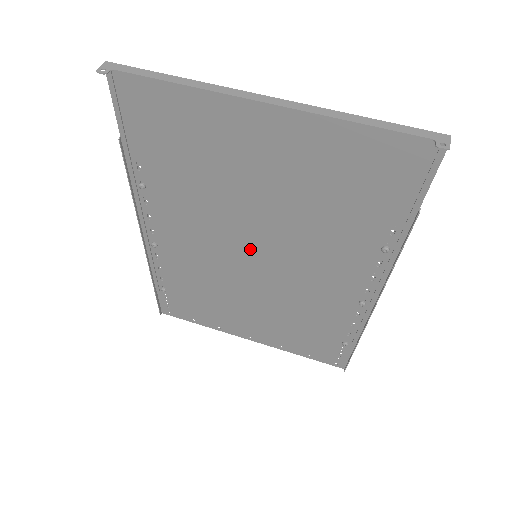
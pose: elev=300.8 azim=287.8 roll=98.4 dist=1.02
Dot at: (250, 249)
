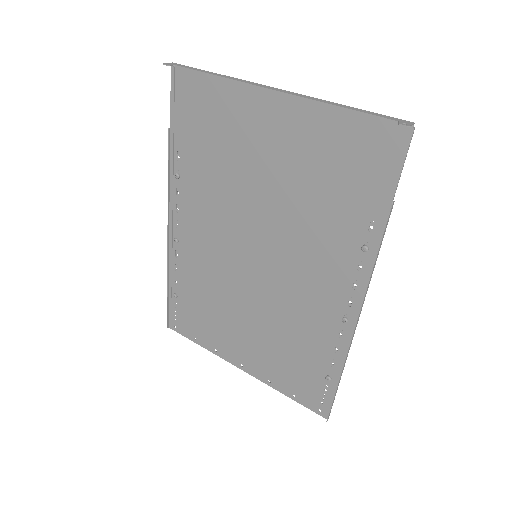
Dot at: (252, 247)
